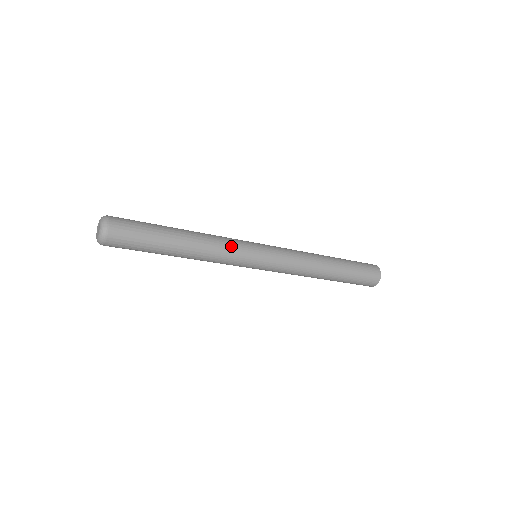
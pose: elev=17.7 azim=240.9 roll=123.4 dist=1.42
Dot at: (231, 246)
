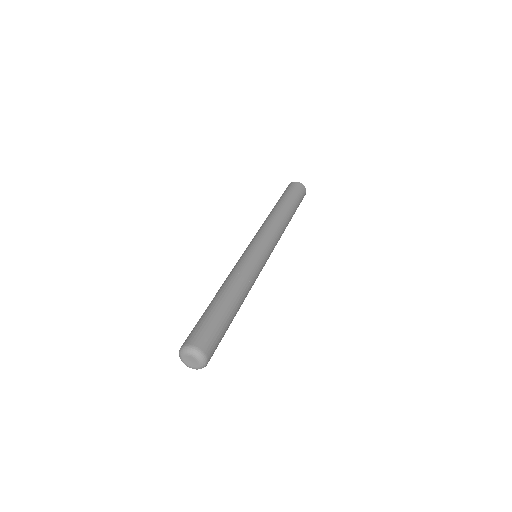
Dot at: (256, 278)
